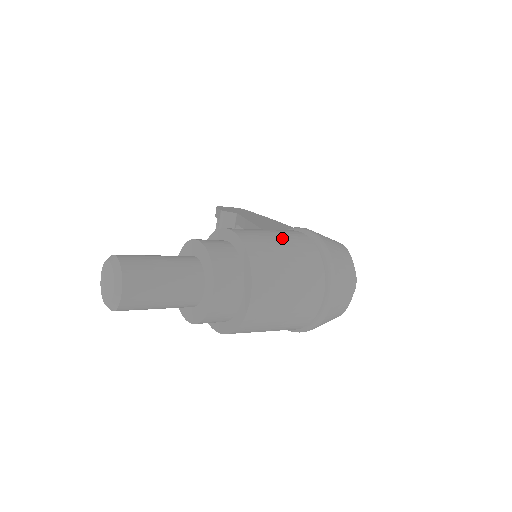
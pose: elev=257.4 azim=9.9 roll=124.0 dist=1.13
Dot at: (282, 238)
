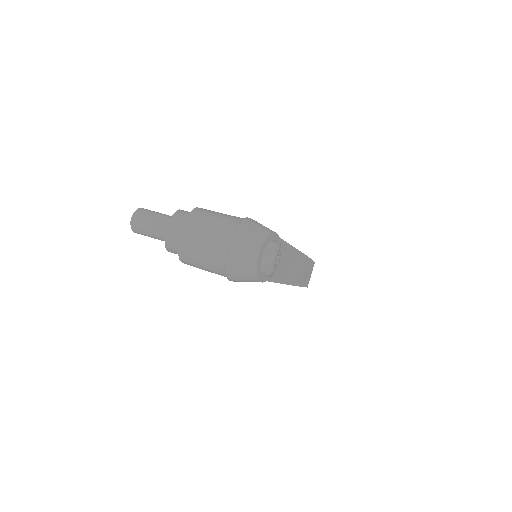
Dot at: (222, 214)
